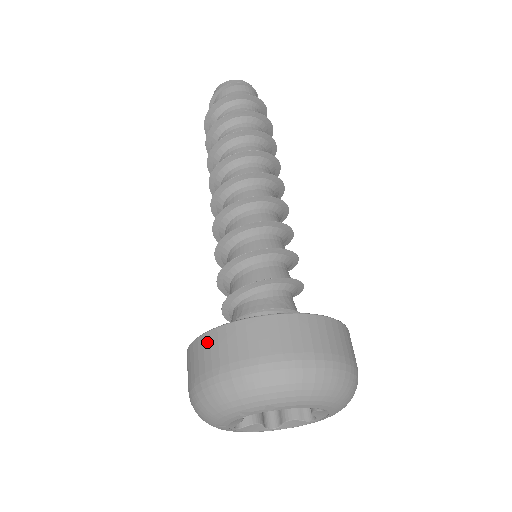
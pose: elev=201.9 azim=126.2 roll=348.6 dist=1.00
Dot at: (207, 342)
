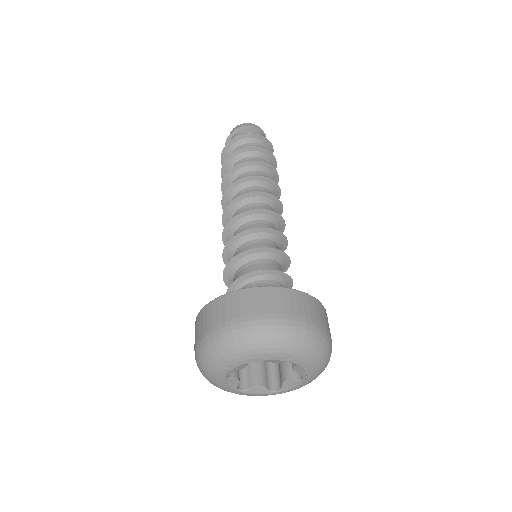
Dot at: (252, 294)
